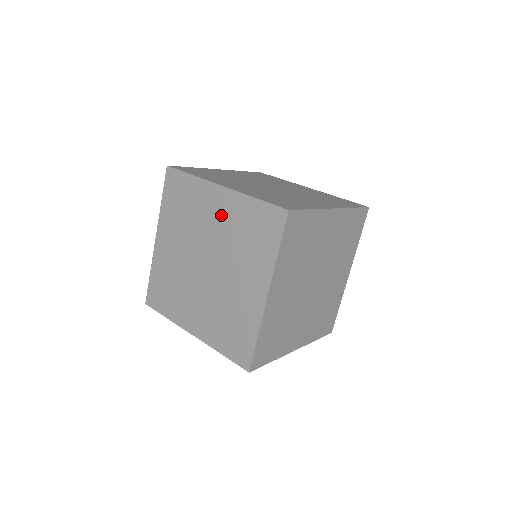
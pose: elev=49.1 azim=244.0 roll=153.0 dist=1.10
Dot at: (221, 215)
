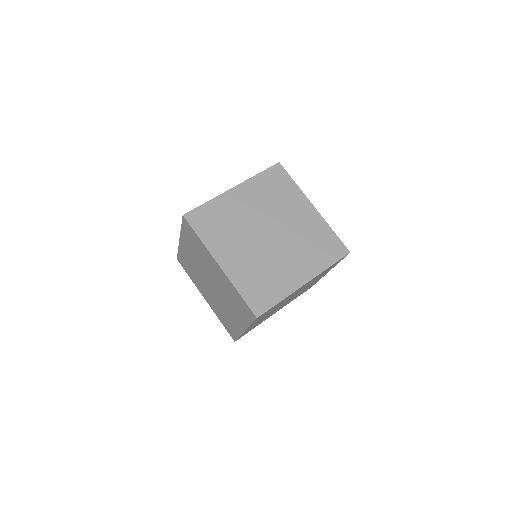
Dot at: (190, 253)
